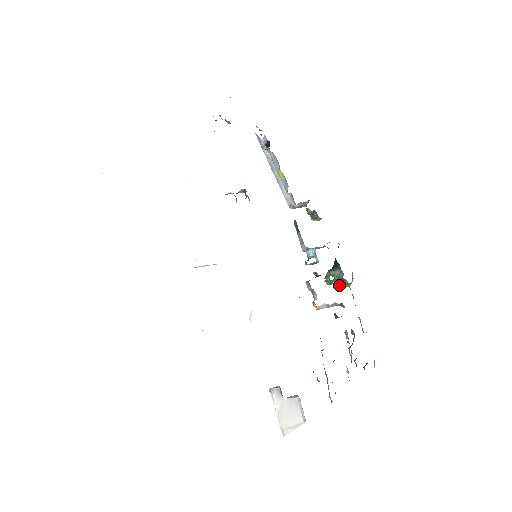
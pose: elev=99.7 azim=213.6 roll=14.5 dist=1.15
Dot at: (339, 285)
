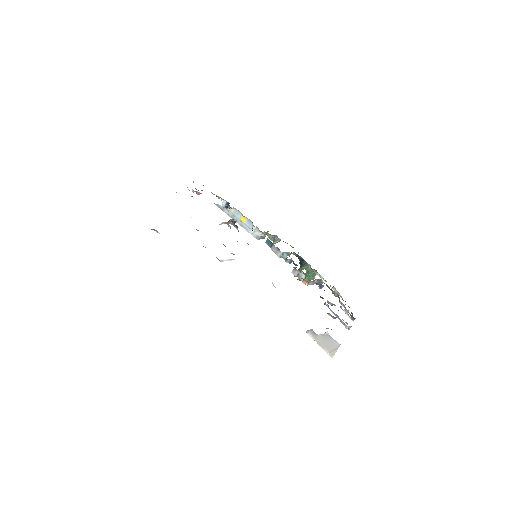
Dot at: (308, 279)
